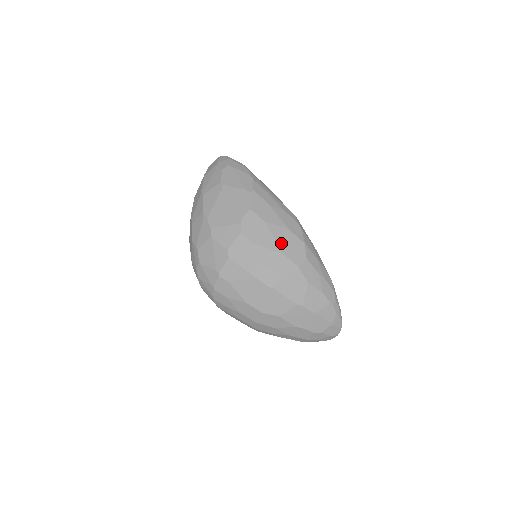
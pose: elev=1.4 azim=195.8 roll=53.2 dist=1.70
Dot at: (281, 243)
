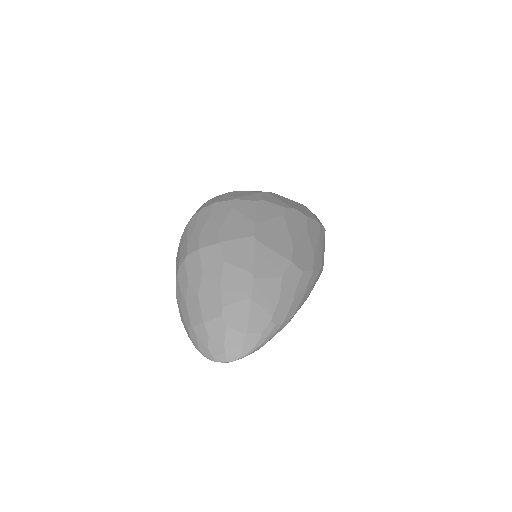
Dot at: (300, 244)
